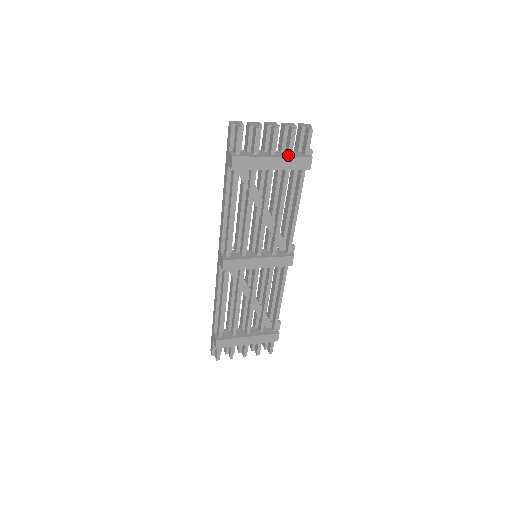
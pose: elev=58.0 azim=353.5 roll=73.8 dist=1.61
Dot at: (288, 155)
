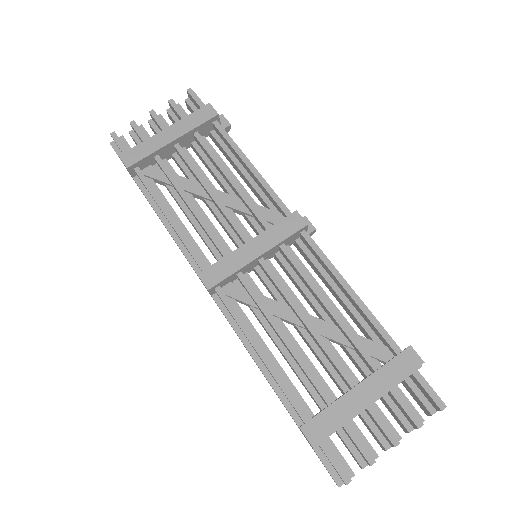
Dot at: (184, 122)
